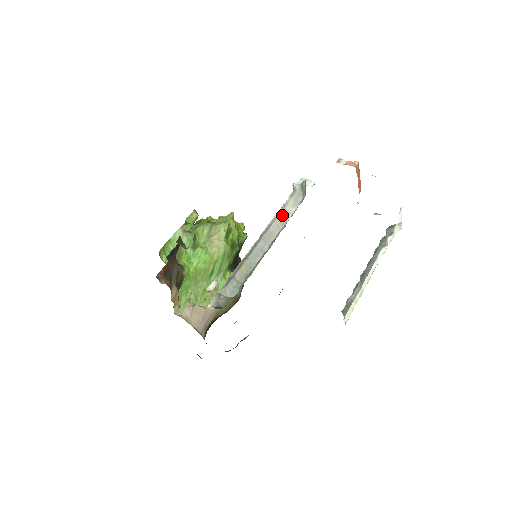
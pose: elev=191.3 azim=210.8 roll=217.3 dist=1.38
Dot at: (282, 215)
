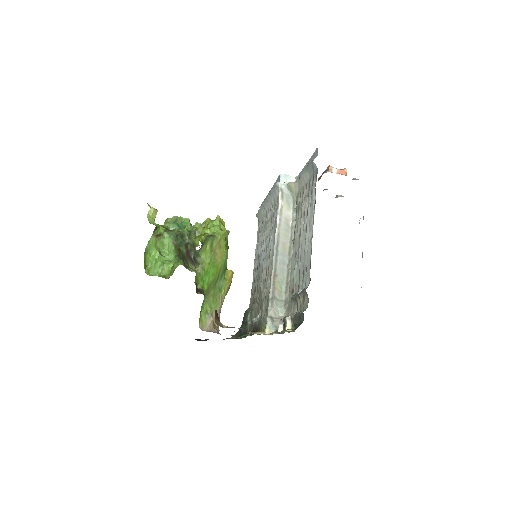
Dot at: (284, 222)
